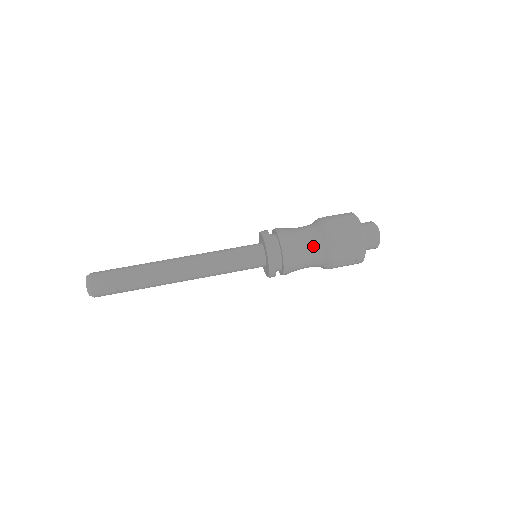
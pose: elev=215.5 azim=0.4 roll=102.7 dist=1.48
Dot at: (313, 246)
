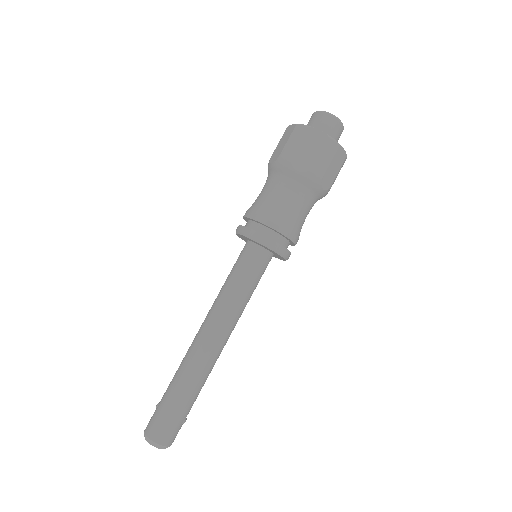
Dot at: (302, 199)
